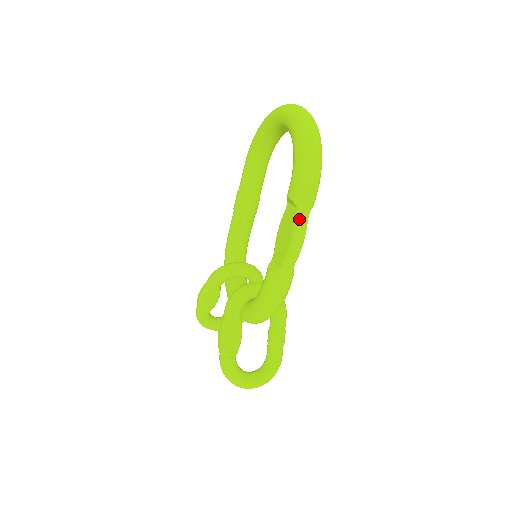
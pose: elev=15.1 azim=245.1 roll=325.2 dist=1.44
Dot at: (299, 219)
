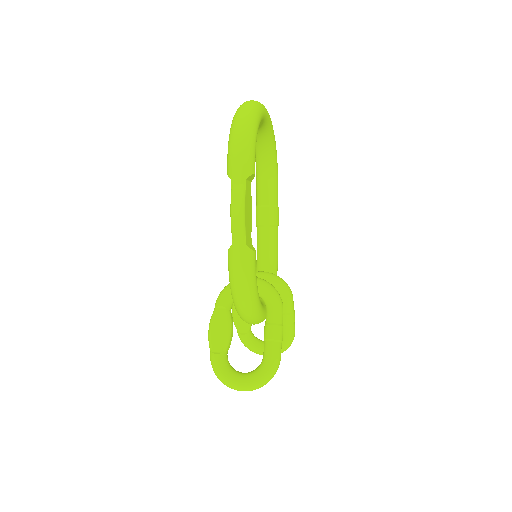
Dot at: (233, 189)
